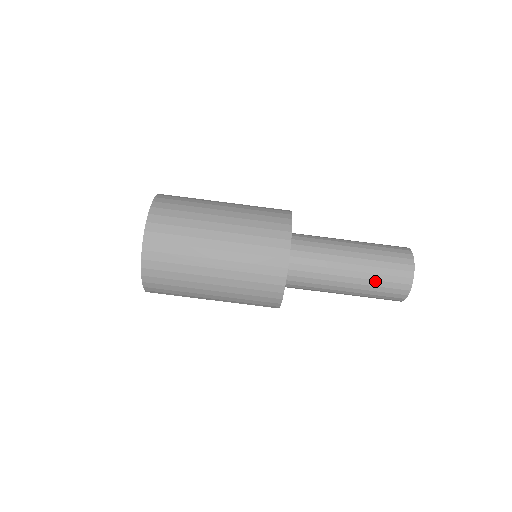
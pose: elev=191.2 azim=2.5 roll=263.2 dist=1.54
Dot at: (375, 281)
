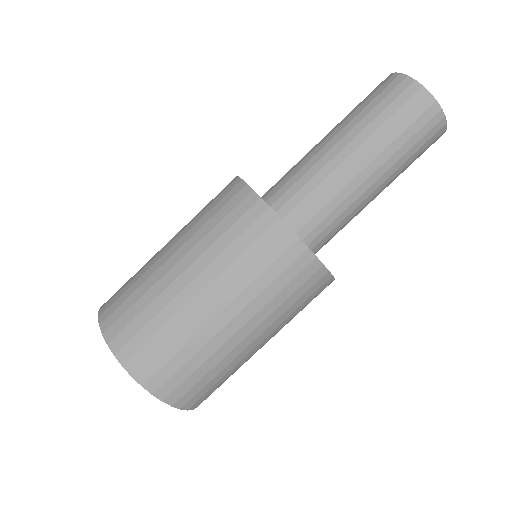
Dot at: (404, 156)
